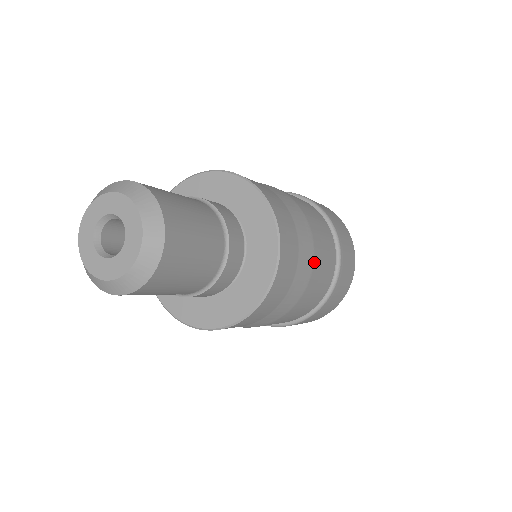
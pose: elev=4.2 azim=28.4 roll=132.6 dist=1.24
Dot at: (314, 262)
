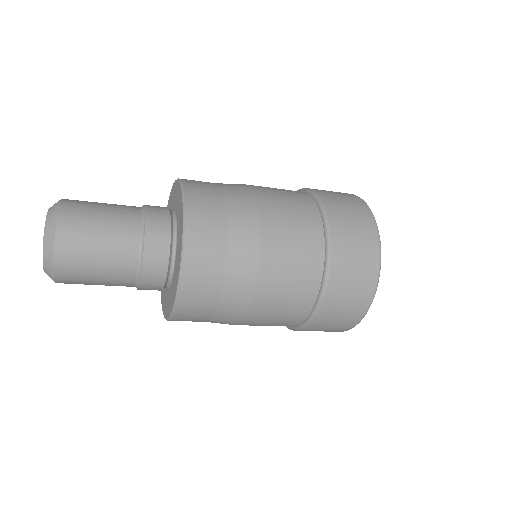
Dot at: (259, 203)
